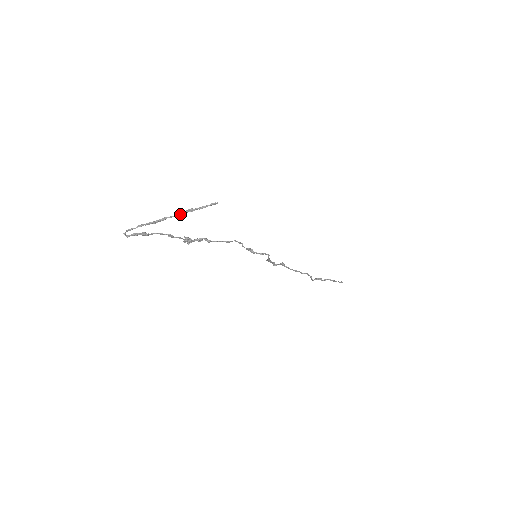
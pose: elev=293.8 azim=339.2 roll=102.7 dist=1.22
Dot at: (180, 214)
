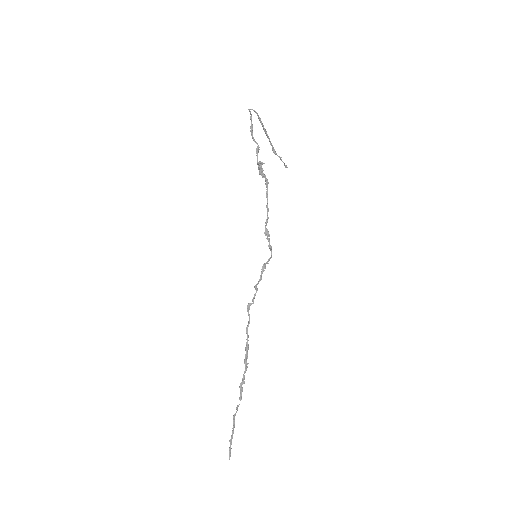
Dot at: (272, 145)
